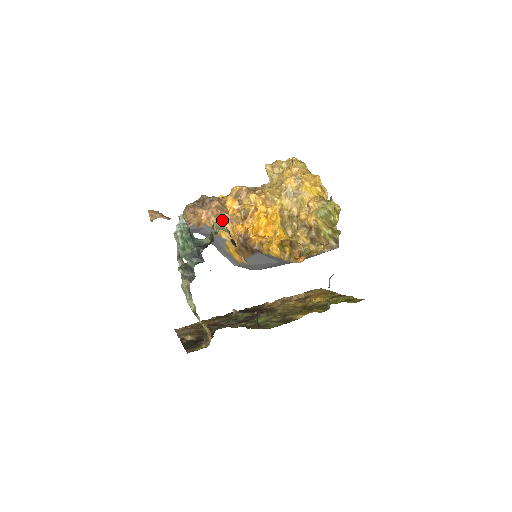
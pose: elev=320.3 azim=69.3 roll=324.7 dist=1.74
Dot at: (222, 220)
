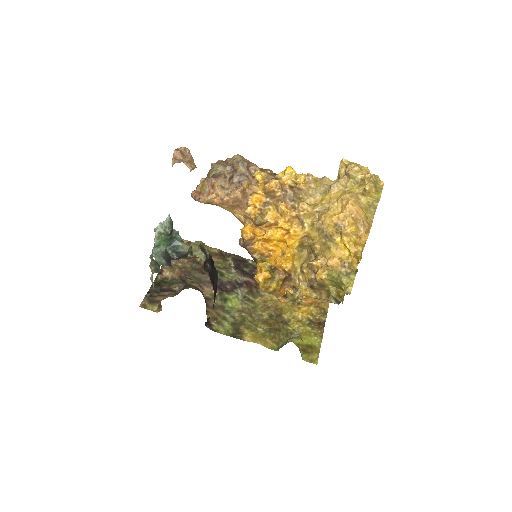
Dot at: (237, 211)
